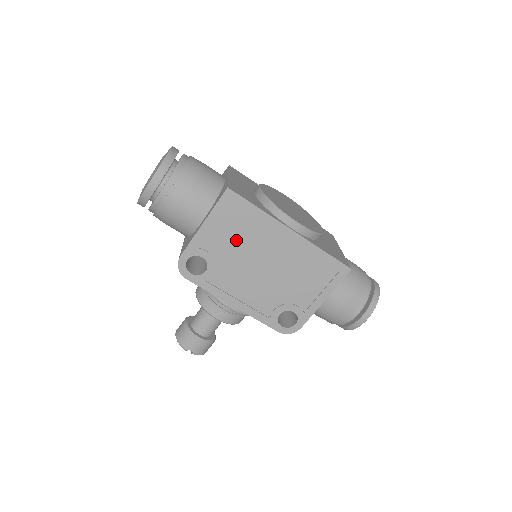
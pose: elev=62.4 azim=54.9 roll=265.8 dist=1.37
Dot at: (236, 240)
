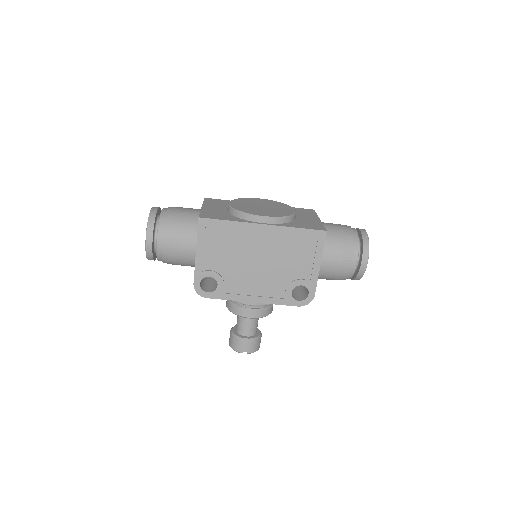
Dot at: (226, 252)
